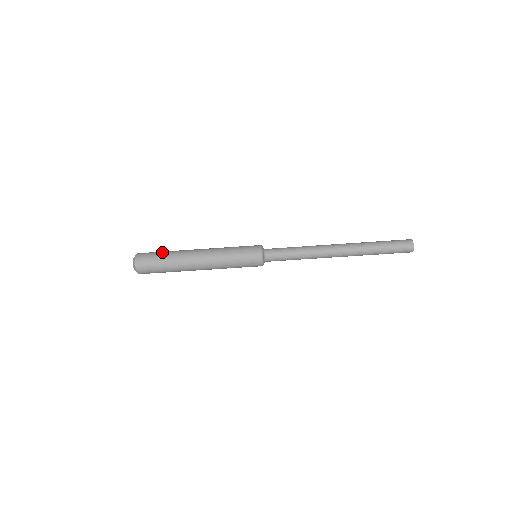
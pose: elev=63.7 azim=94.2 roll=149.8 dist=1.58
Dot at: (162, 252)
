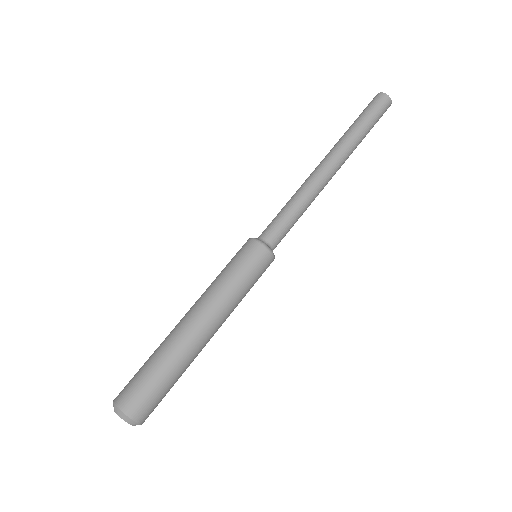
Dot at: (144, 363)
